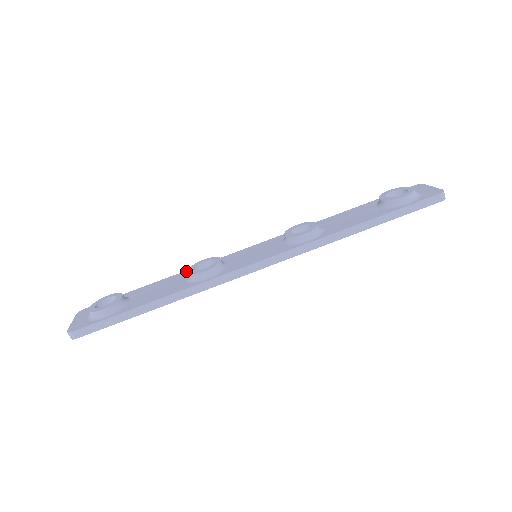
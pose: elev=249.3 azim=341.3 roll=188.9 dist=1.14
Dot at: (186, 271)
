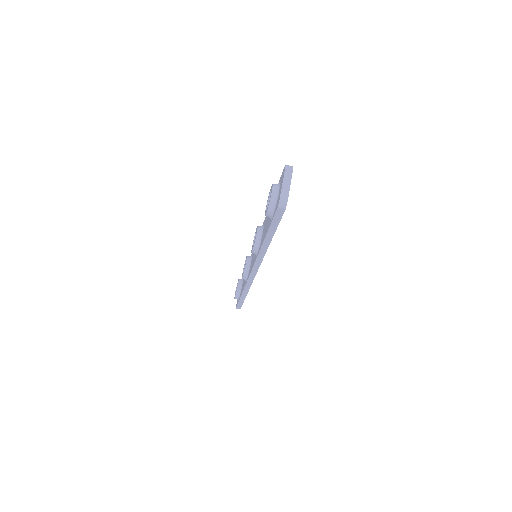
Dot at: occluded
